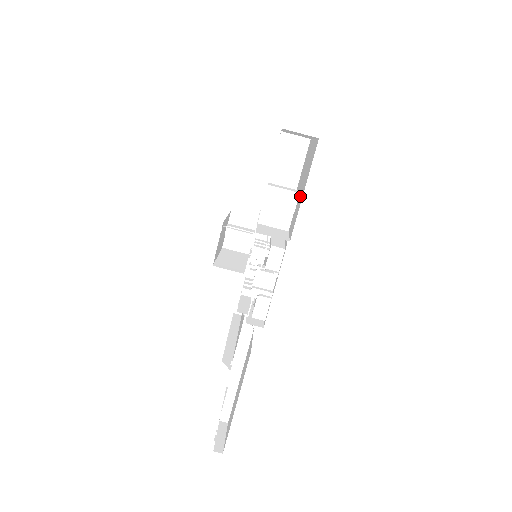
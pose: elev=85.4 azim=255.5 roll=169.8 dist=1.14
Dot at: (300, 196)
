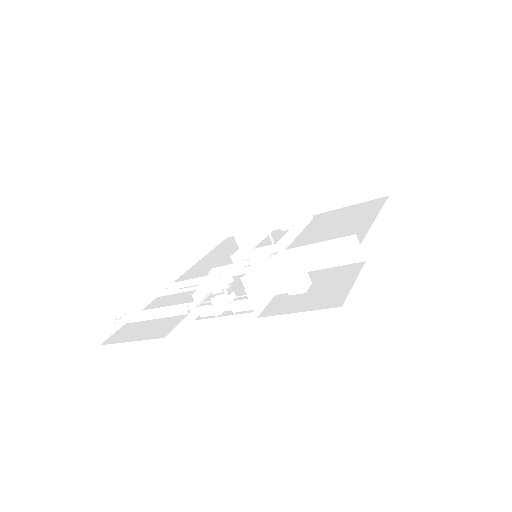
Dot at: (298, 301)
